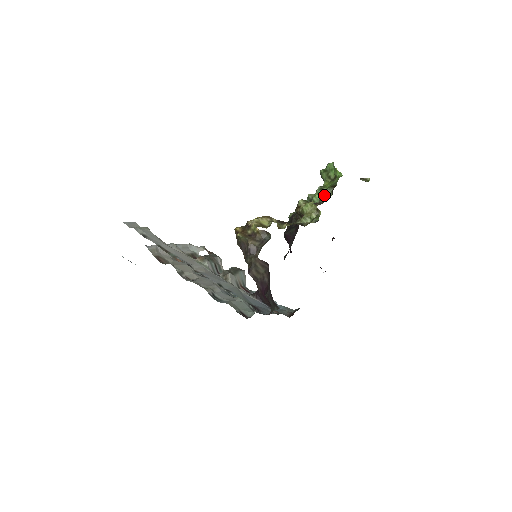
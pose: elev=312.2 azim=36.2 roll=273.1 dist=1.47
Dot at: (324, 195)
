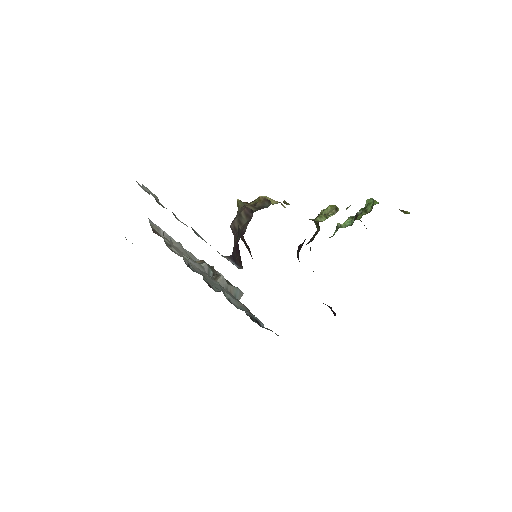
Dot at: occluded
